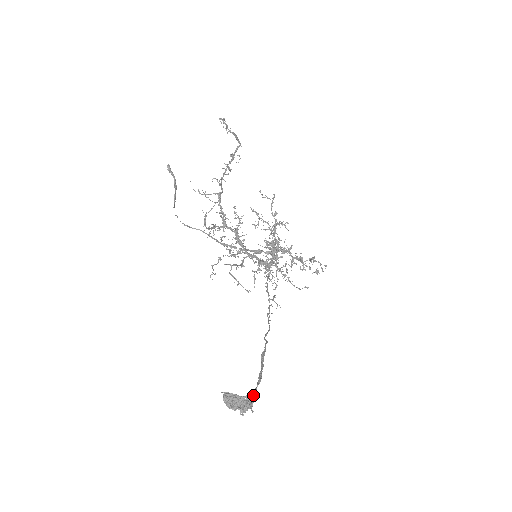
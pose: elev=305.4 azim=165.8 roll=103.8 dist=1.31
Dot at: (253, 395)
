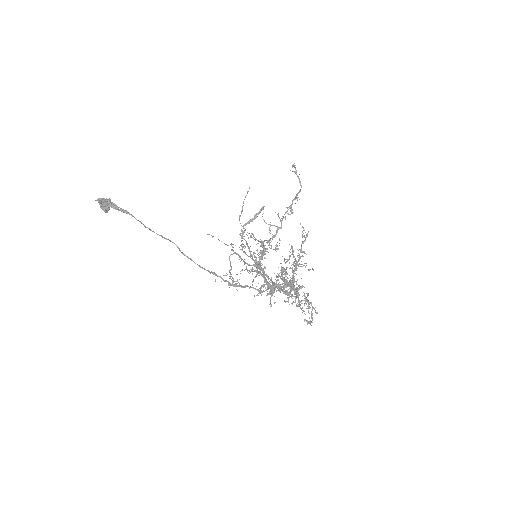
Dot at: (115, 205)
